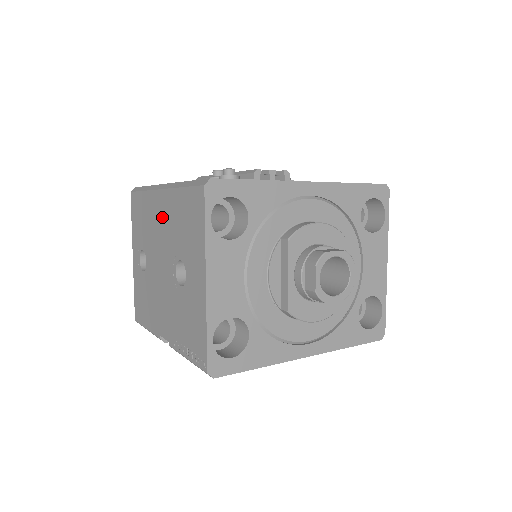
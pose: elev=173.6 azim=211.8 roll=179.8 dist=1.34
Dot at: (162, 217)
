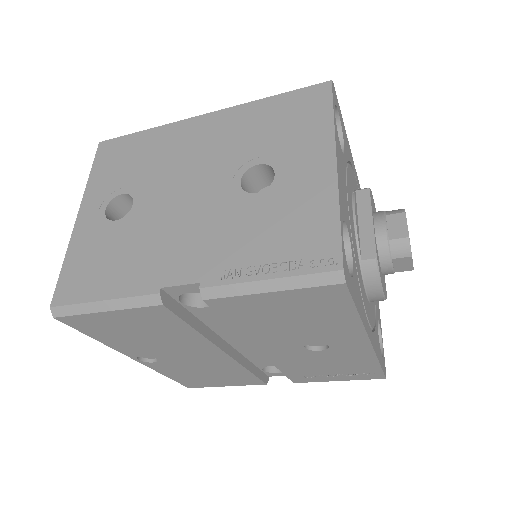
Dot at: (206, 138)
